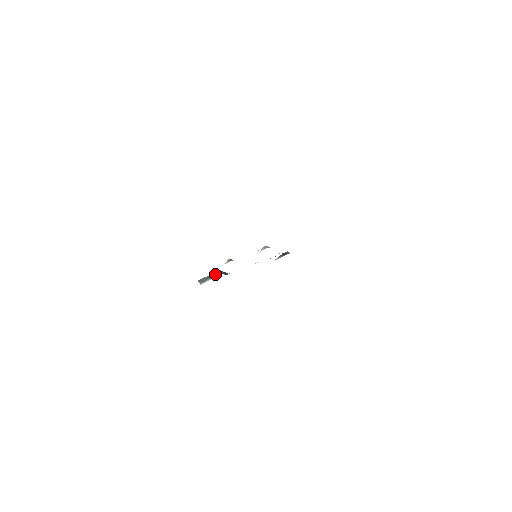
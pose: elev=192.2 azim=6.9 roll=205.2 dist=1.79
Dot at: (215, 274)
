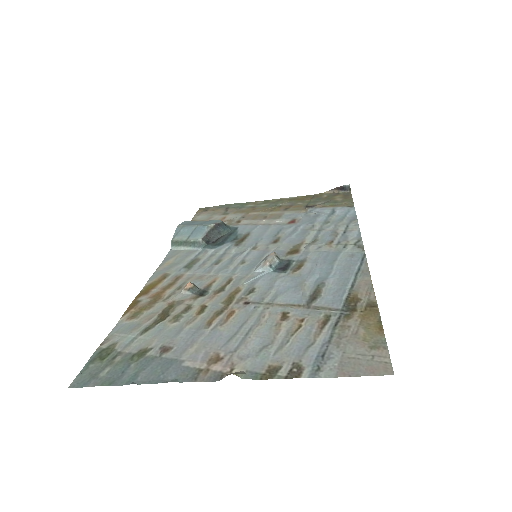
Dot at: (195, 242)
